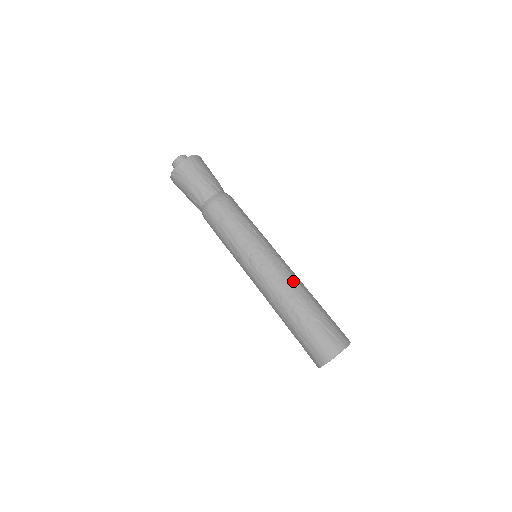
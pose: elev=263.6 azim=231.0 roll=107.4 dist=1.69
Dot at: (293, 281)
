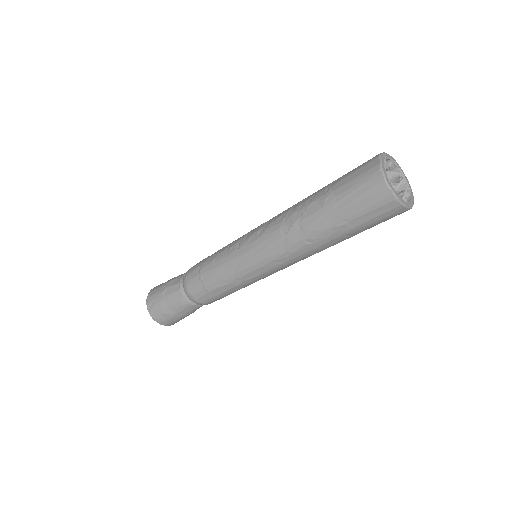
Dot at: occluded
